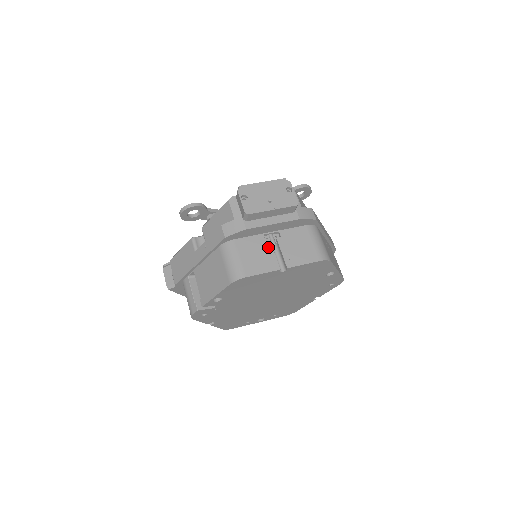
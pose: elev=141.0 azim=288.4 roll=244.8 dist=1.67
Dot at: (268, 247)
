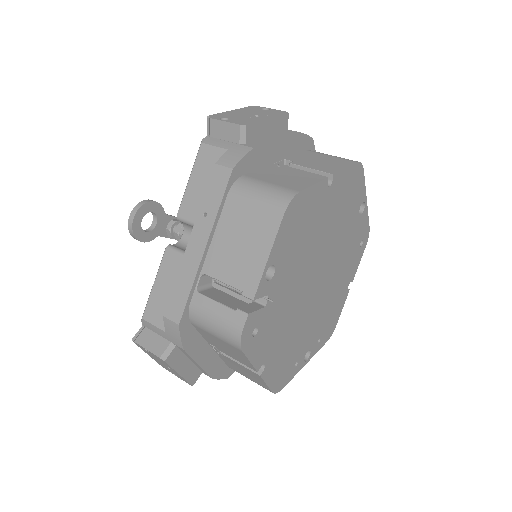
Dot at: (290, 169)
